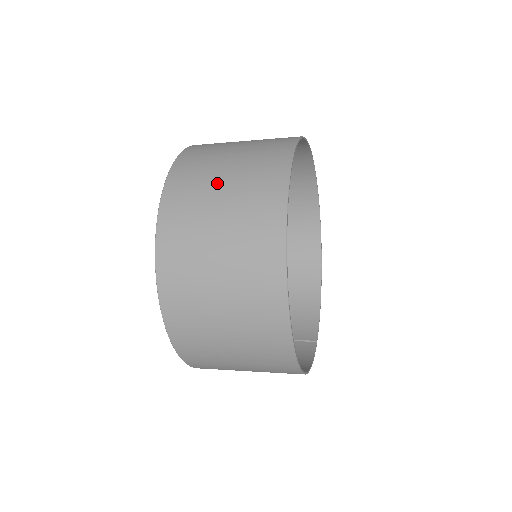
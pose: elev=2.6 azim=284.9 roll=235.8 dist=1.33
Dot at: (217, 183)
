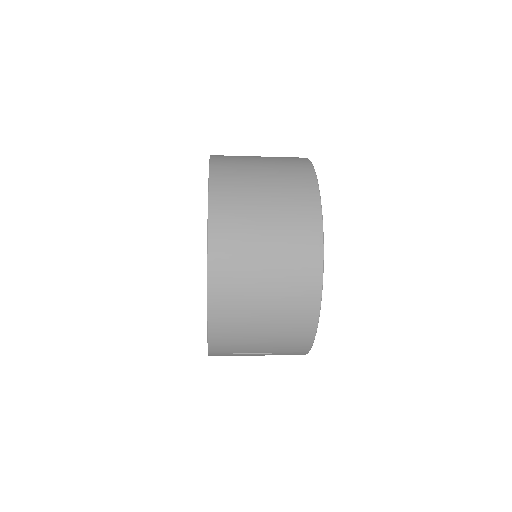
Dot at: occluded
